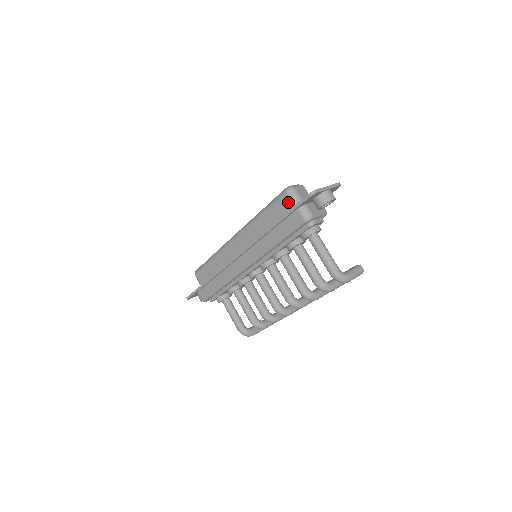
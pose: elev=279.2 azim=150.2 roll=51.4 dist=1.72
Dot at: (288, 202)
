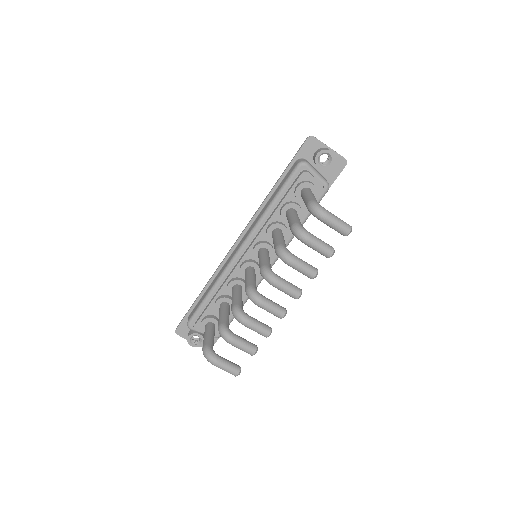
Dot at: occluded
